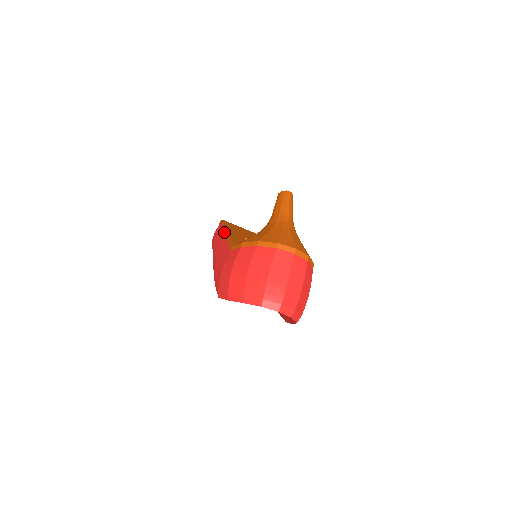
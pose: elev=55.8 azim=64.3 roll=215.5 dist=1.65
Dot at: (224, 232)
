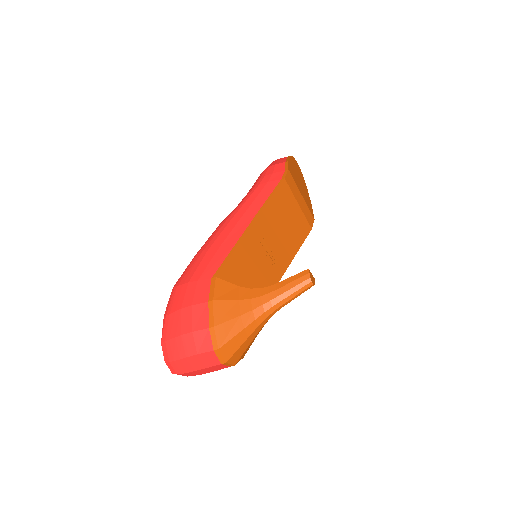
Dot at: (254, 216)
